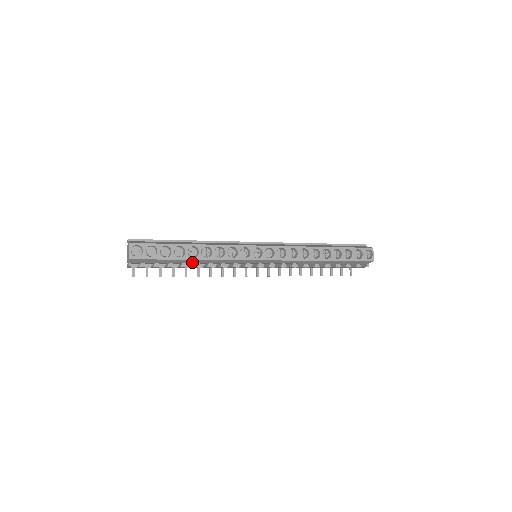
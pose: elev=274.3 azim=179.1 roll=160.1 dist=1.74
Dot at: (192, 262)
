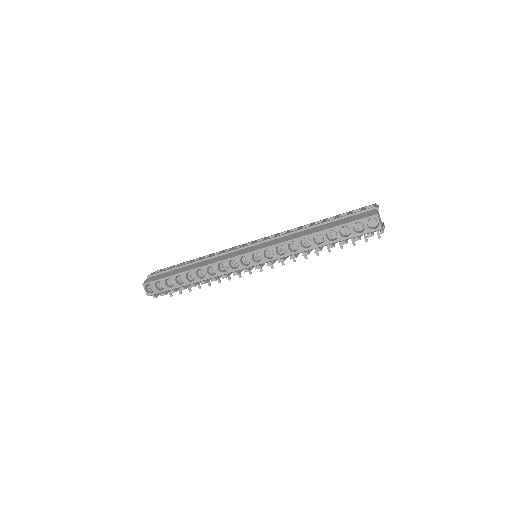
Dot at: (197, 282)
